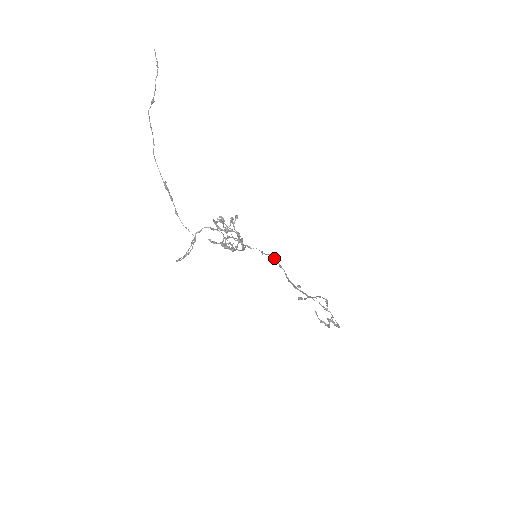
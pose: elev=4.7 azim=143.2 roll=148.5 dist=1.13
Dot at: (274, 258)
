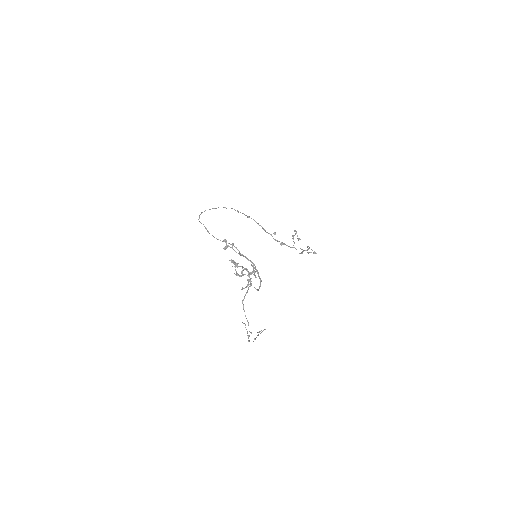
Dot at: (240, 212)
